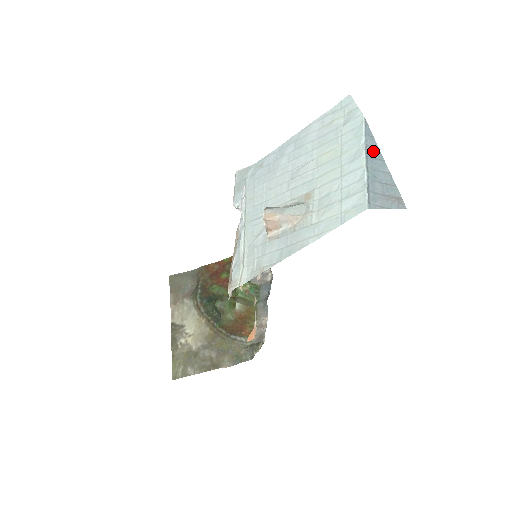
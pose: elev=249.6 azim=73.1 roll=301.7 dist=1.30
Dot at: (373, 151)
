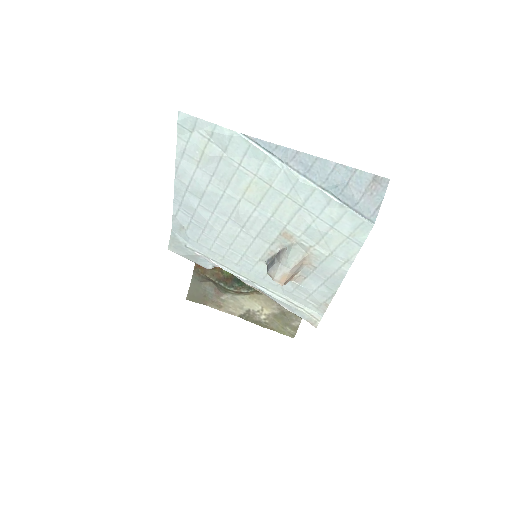
Dot at: (299, 162)
